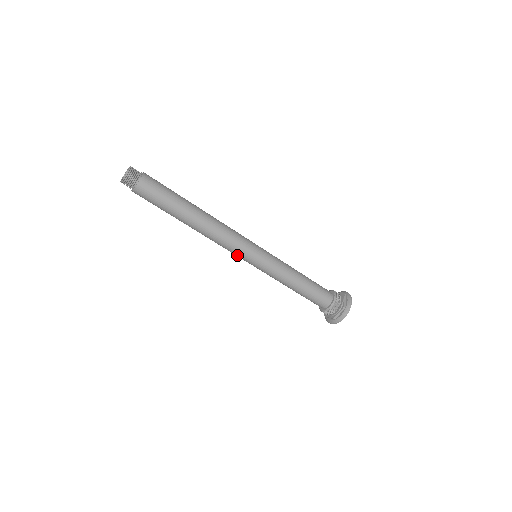
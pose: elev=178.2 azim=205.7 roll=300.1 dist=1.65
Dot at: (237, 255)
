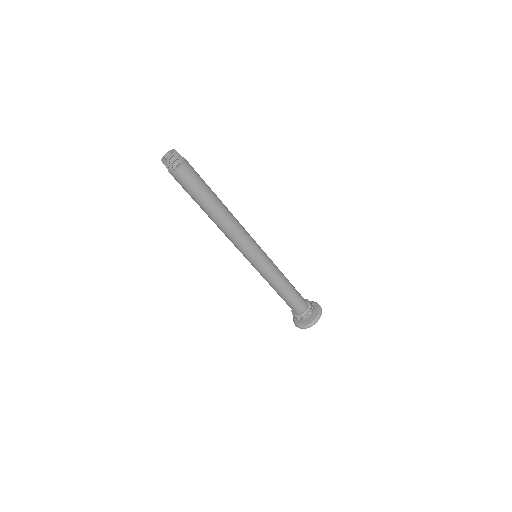
Dot at: (246, 251)
